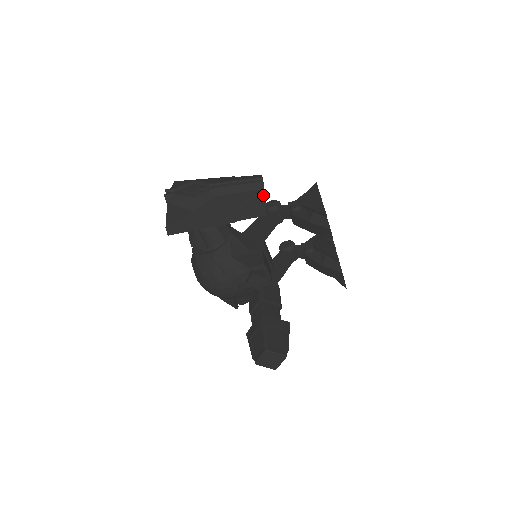
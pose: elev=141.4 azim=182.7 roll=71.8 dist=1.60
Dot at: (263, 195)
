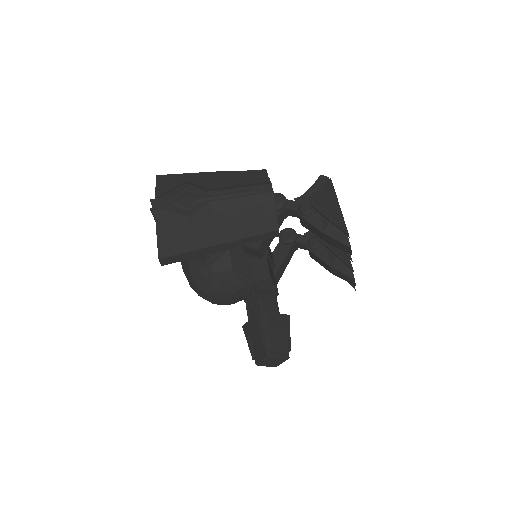
Dot at: (274, 211)
